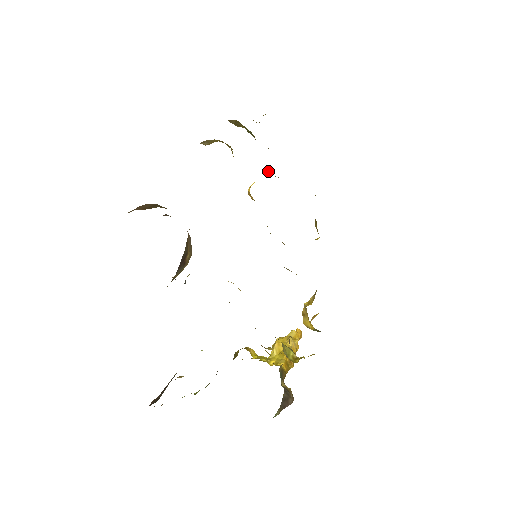
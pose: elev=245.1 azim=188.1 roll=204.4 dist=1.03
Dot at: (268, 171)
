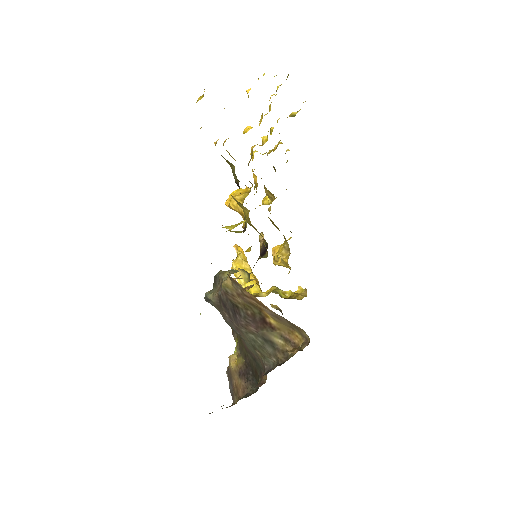
Dot at: (246, 186)
